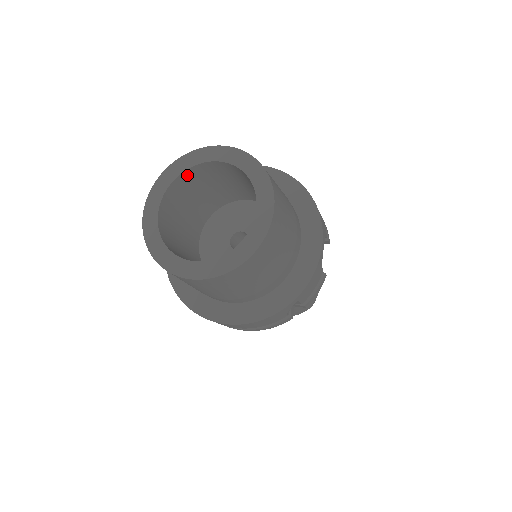
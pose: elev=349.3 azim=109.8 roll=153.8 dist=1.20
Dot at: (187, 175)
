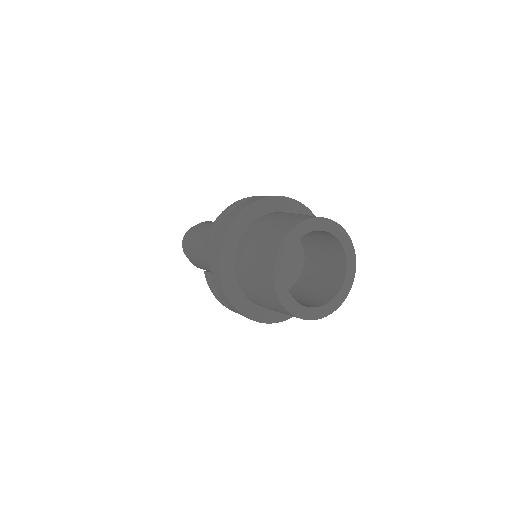
Dot at: occluded
